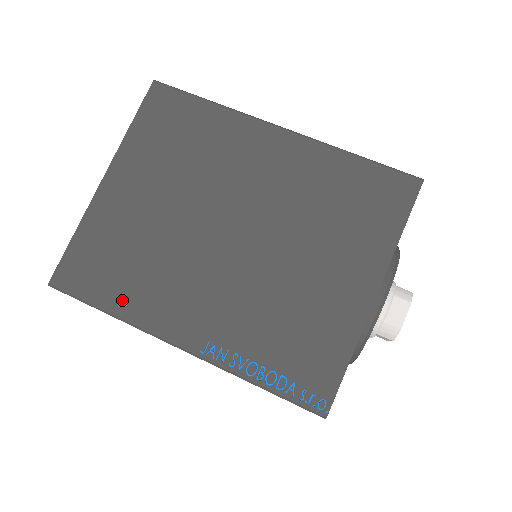
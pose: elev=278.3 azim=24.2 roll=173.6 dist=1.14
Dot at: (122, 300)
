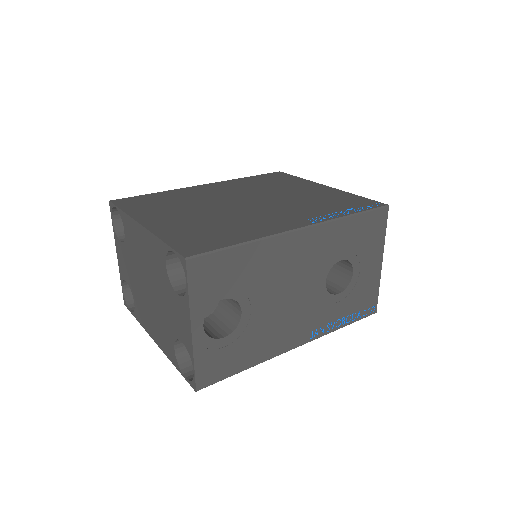
Dot at: (242, 236)
